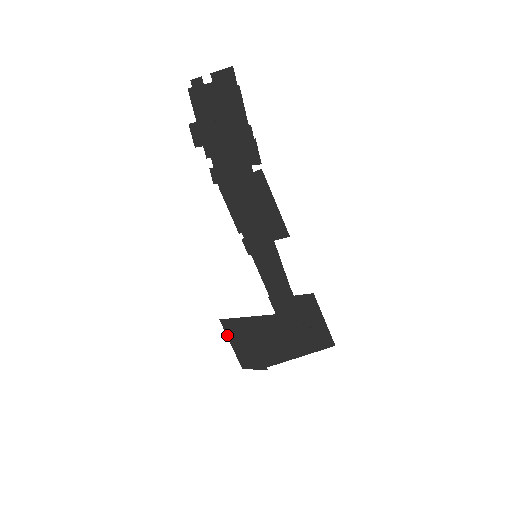
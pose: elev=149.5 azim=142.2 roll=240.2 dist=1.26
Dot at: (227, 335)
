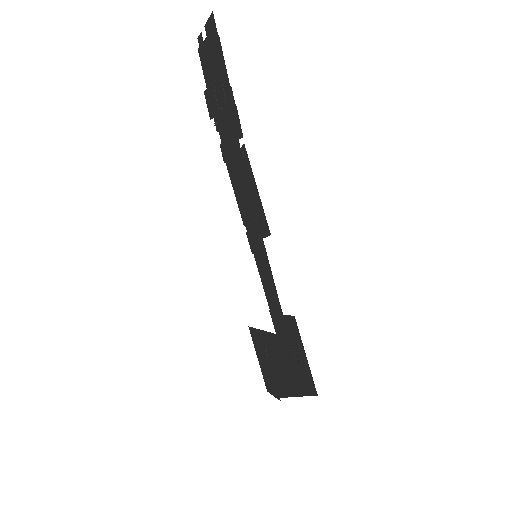
Dot at: (254, 347)
